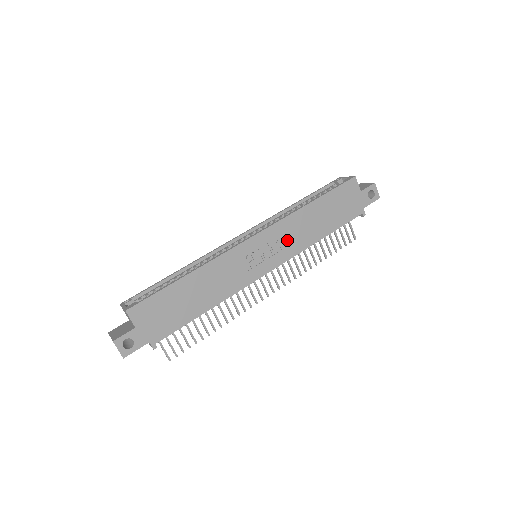
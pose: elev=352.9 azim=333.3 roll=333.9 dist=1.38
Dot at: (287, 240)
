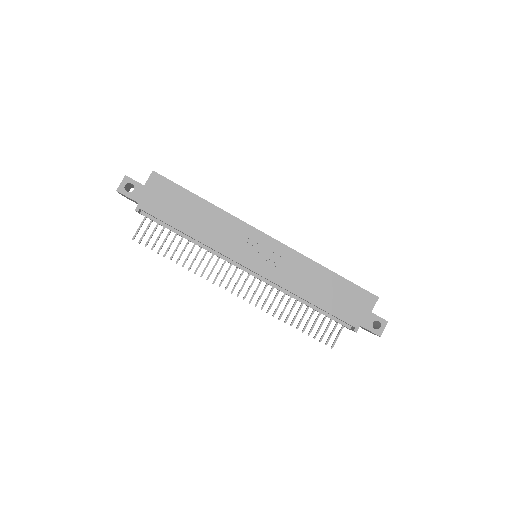
Dot at: (285, 268)
